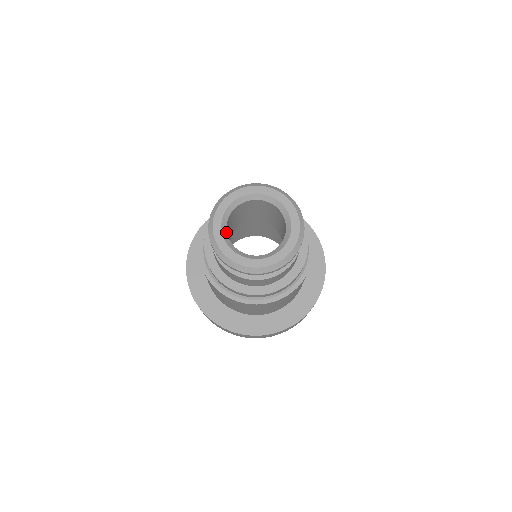
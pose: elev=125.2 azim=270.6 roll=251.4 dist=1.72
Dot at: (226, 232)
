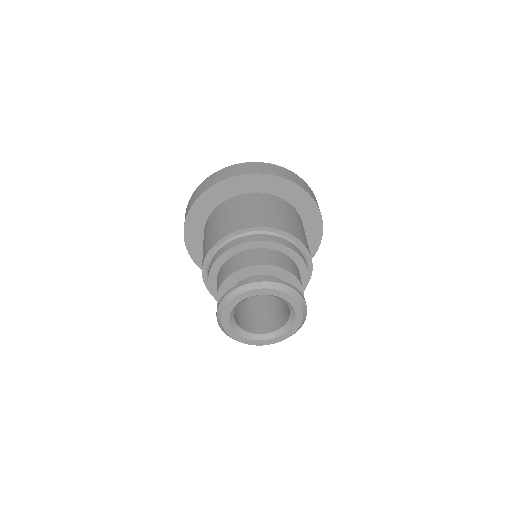
Dot at: (235, 324)
